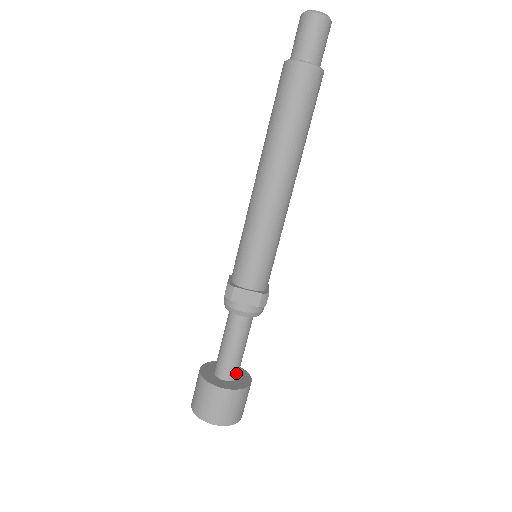
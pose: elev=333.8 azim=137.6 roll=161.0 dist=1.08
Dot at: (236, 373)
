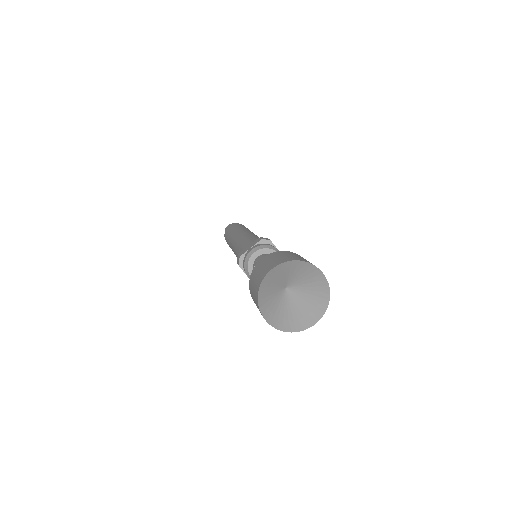
Dot at: occluded
